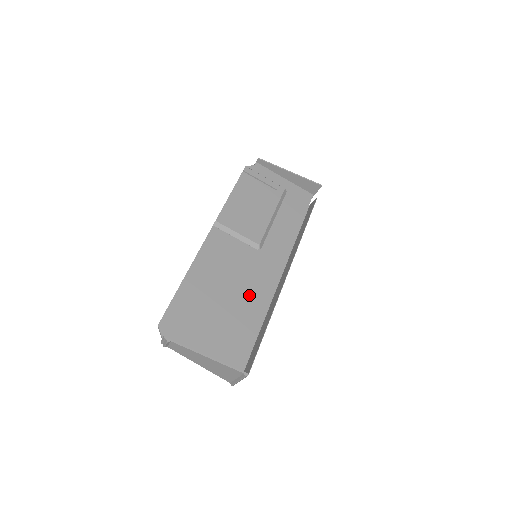
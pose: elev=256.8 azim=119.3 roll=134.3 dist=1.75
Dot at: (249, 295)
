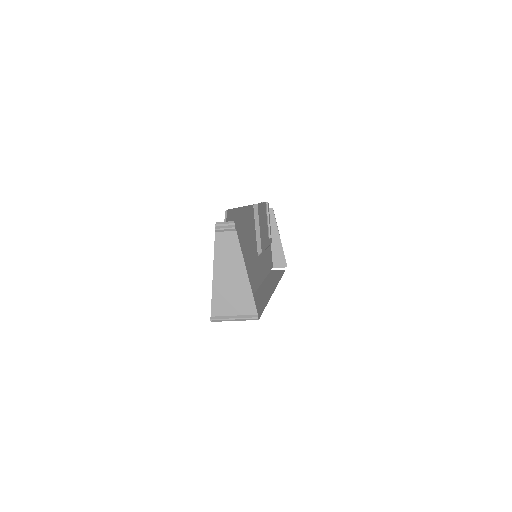
Dot at: (250, 273)
